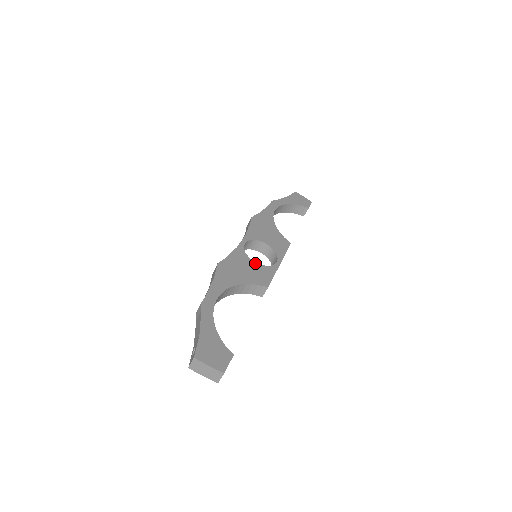
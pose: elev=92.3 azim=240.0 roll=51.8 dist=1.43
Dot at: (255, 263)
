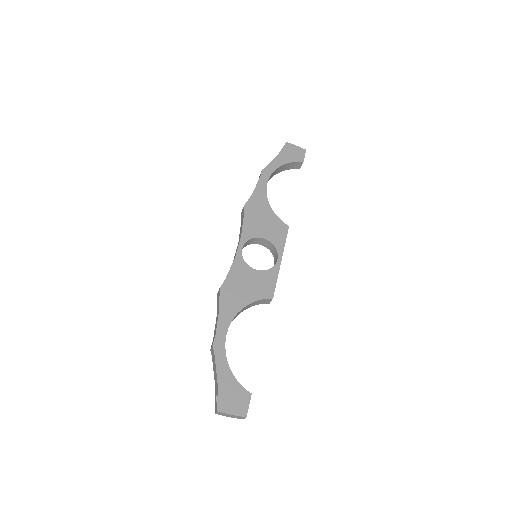
Dot at: (256, 271)
